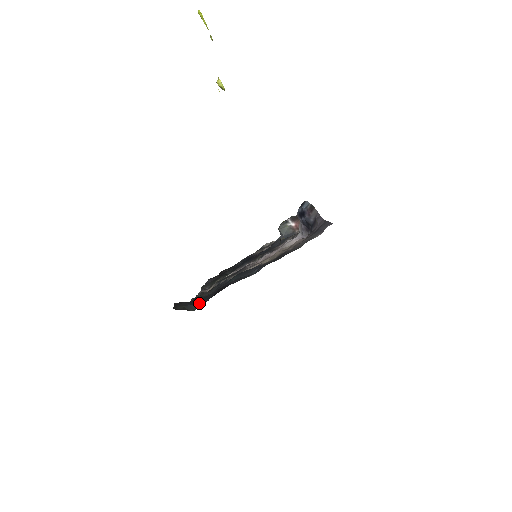
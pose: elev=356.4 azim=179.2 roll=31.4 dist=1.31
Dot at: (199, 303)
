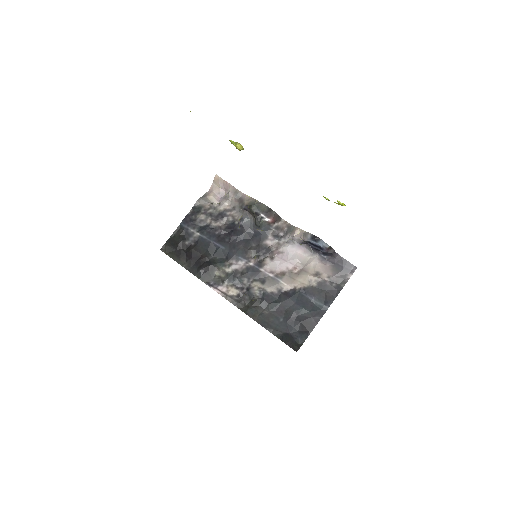
Dot at: (295, 335)
